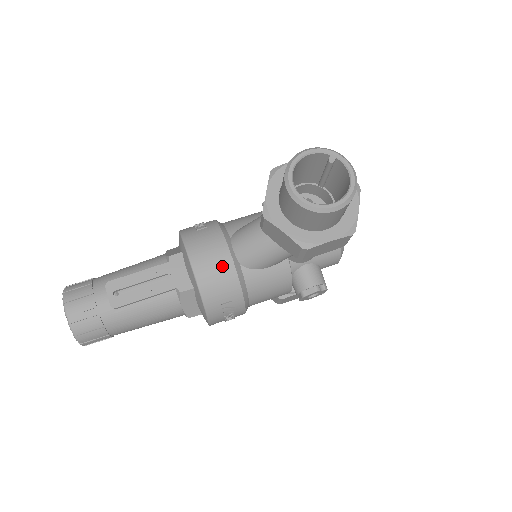
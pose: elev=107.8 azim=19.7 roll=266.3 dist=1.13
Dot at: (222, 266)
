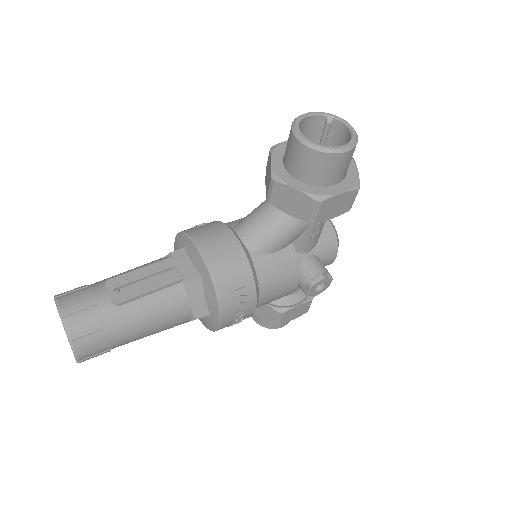
Dot at: (231, 249)
